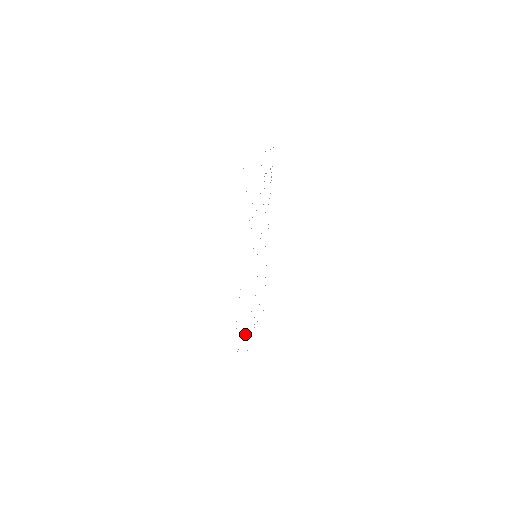
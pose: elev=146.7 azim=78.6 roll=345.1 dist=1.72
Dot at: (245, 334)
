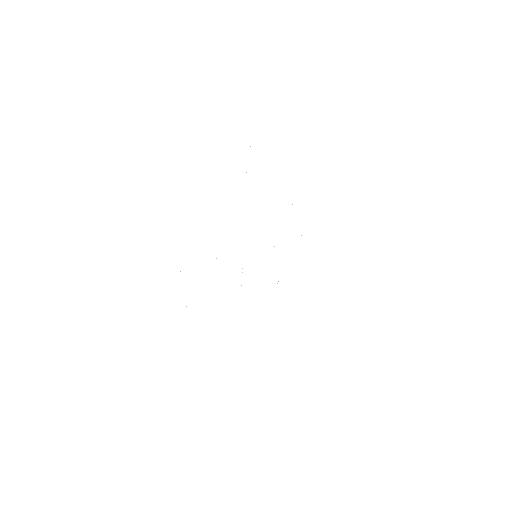
Dot at: occluded
